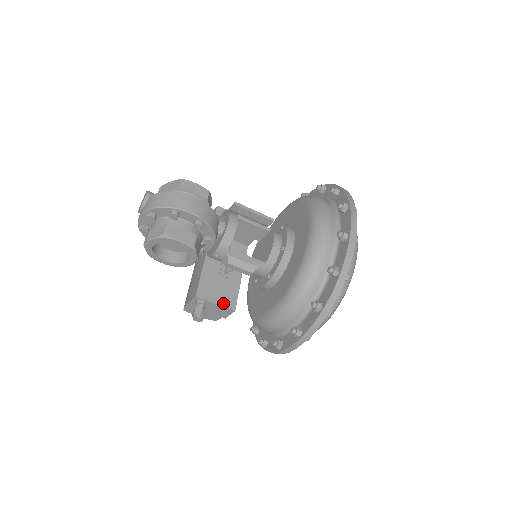
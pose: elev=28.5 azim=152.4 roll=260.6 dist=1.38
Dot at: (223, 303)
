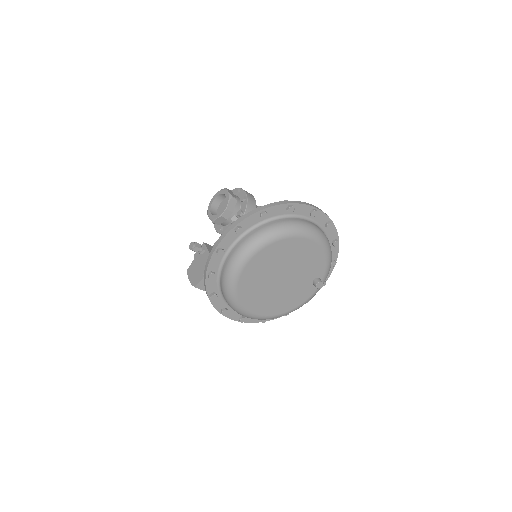
Dot at: occluded
